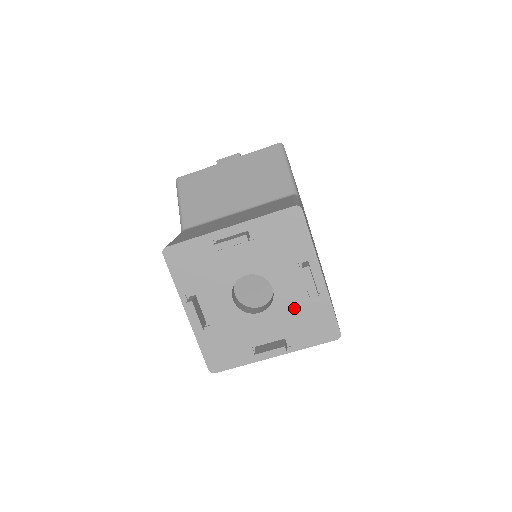
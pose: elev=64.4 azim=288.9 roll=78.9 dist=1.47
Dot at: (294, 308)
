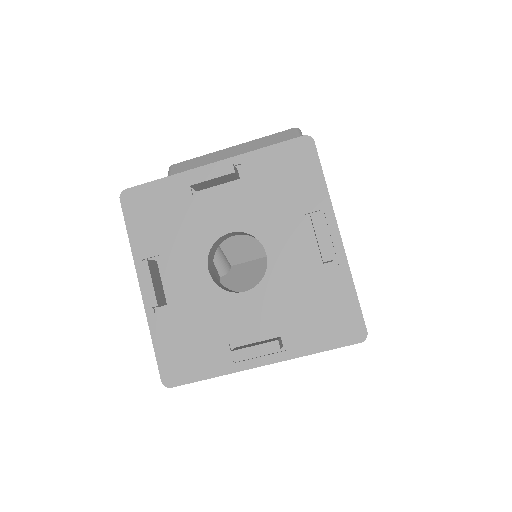
Dot at: (296, 286)
